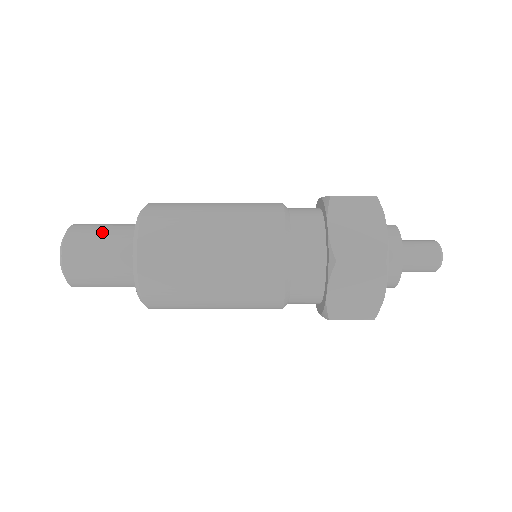
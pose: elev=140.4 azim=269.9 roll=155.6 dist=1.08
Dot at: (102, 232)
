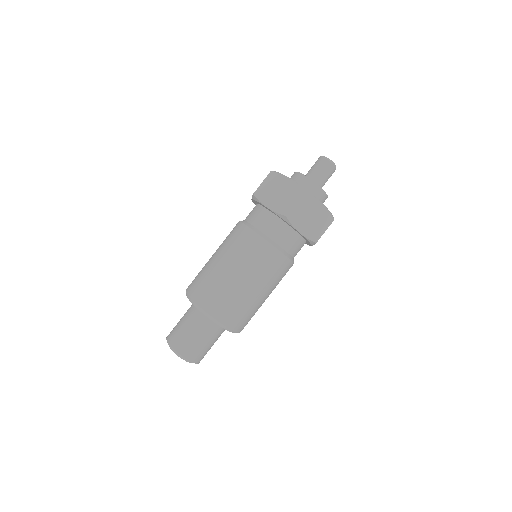
Dot at: (182, 324)
